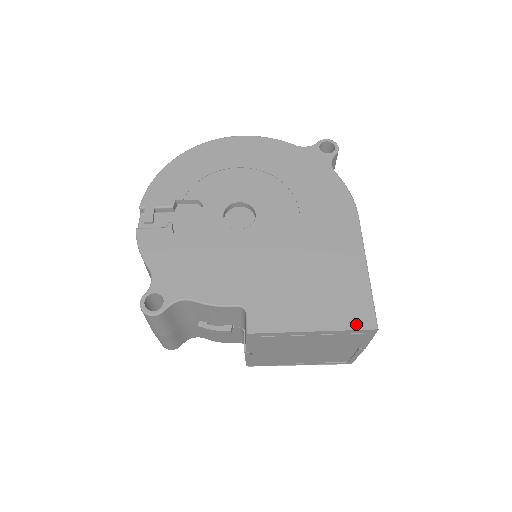
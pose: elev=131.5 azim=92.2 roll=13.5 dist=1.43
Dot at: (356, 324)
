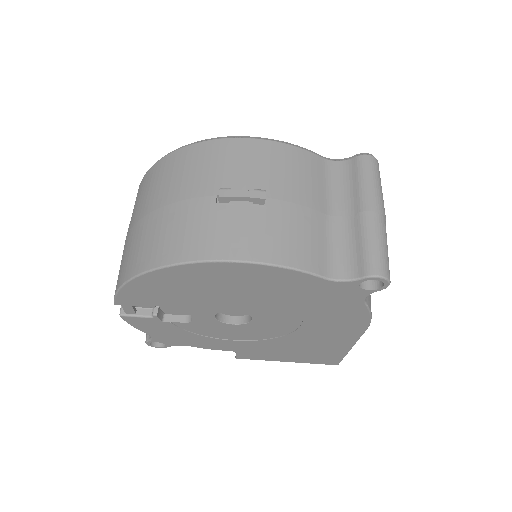
Dot at: (322, 363)
